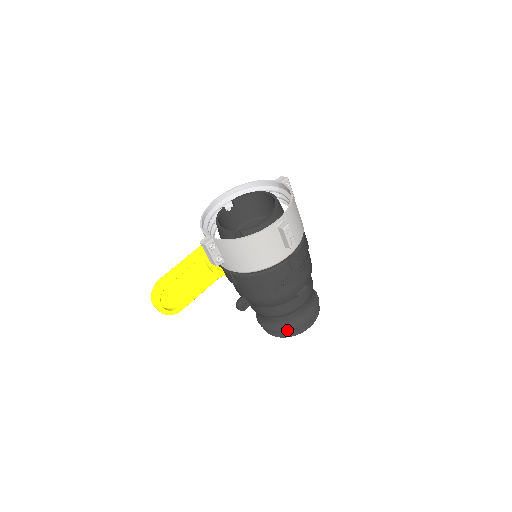
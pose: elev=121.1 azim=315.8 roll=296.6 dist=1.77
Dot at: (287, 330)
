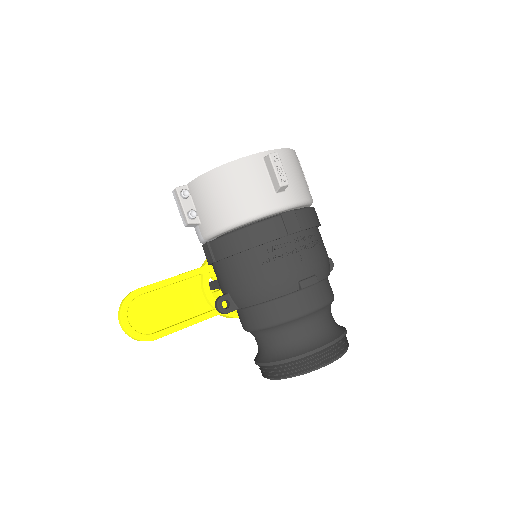
Dot at: (289, 357)
